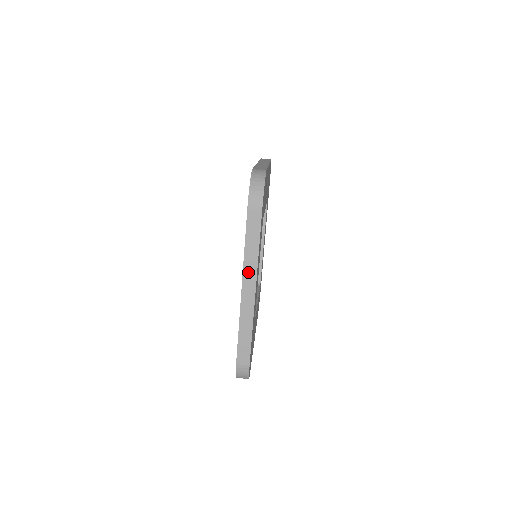
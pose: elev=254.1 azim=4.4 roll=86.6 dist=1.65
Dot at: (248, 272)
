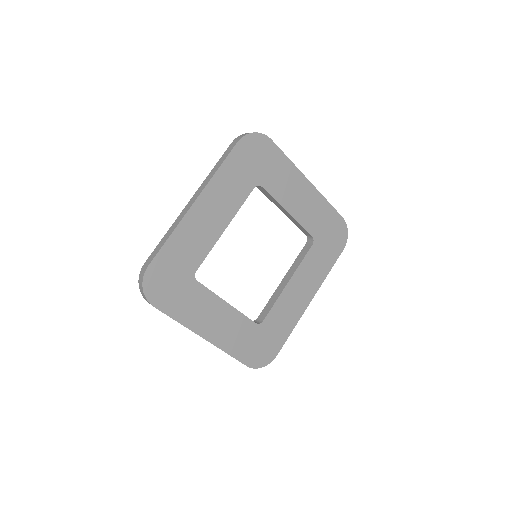
Dot at: occluded
